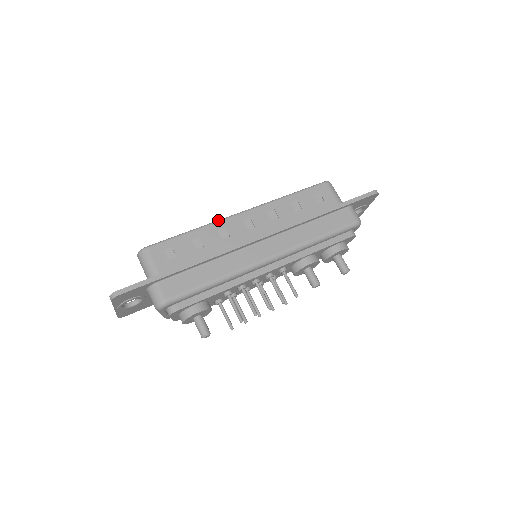
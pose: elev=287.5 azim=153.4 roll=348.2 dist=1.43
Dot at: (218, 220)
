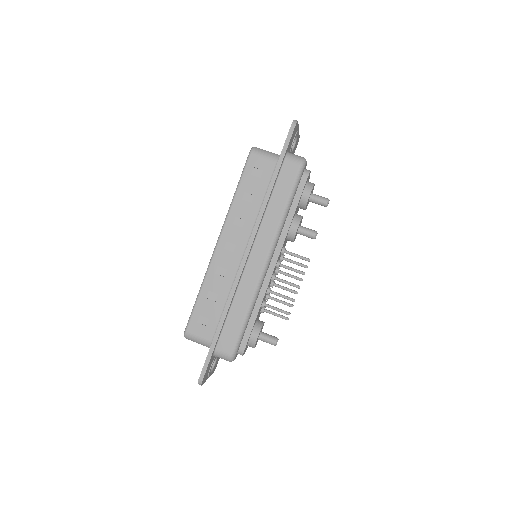
Dot at: (208, 266)
